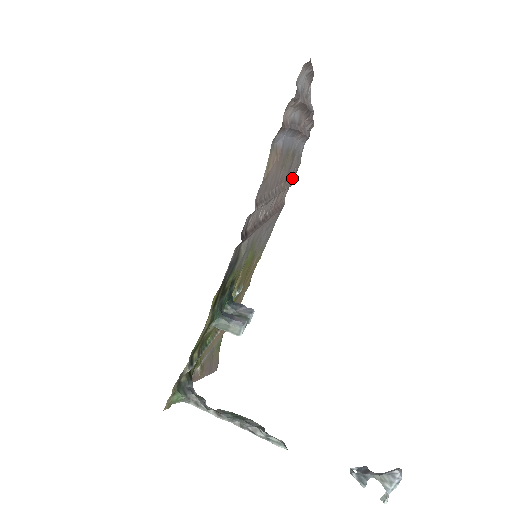
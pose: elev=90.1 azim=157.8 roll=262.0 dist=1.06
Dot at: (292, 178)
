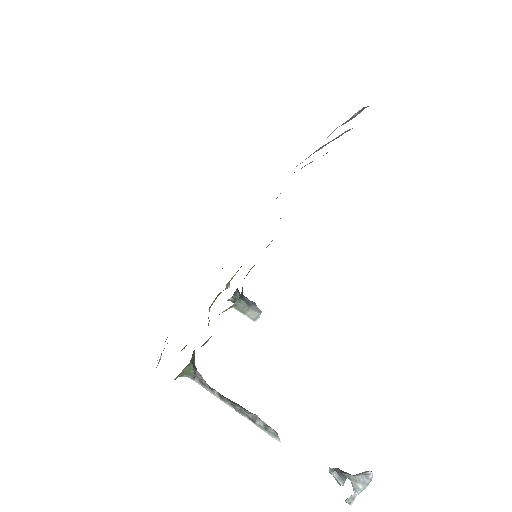
Dot at: occluded
